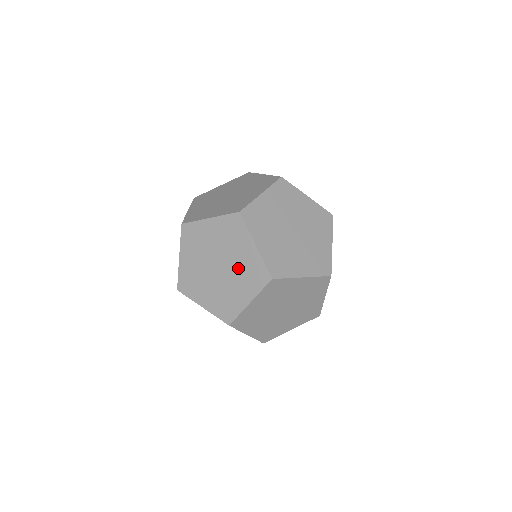
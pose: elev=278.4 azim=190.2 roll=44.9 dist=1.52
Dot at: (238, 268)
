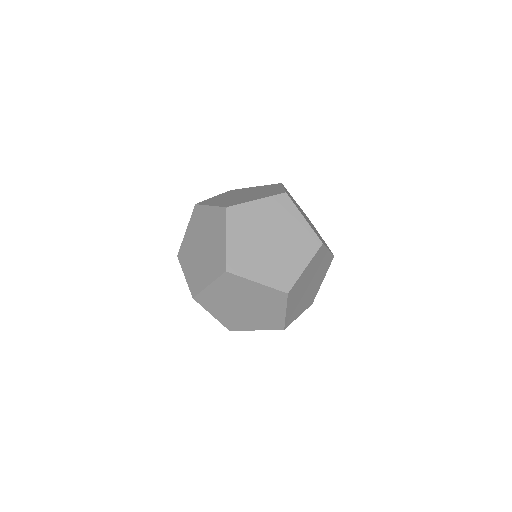
Dot at: (210, 231)
